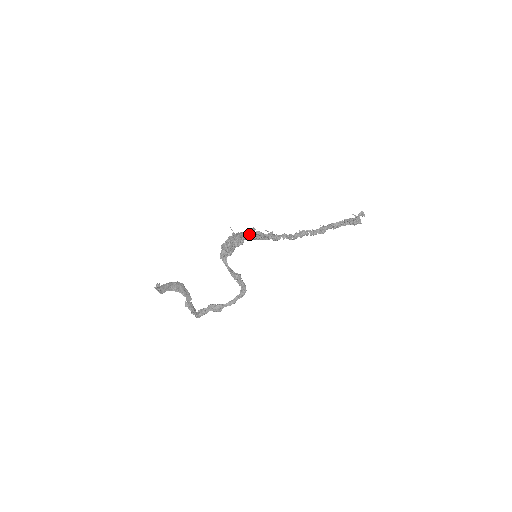
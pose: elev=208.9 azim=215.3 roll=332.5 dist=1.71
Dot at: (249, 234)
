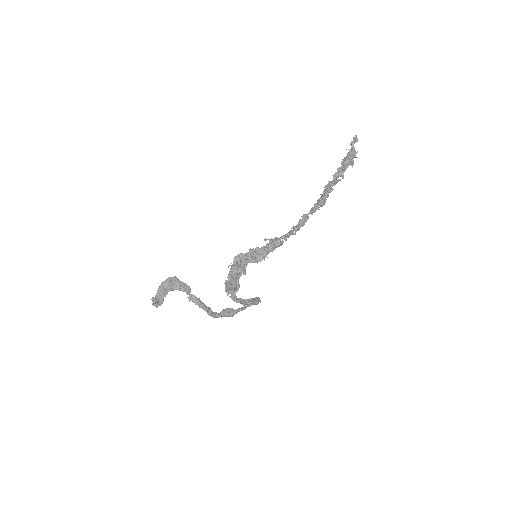
Dot at: (250, 260)
